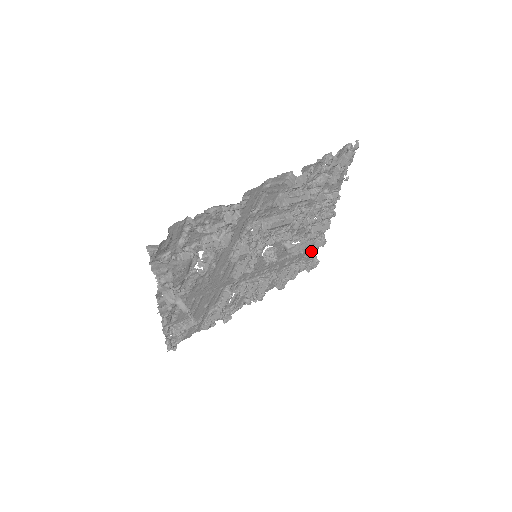
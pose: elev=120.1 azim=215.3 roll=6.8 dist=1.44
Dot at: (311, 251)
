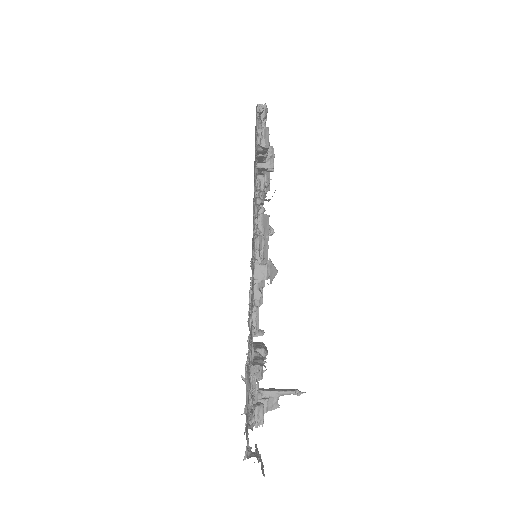
Dot at: occluded
